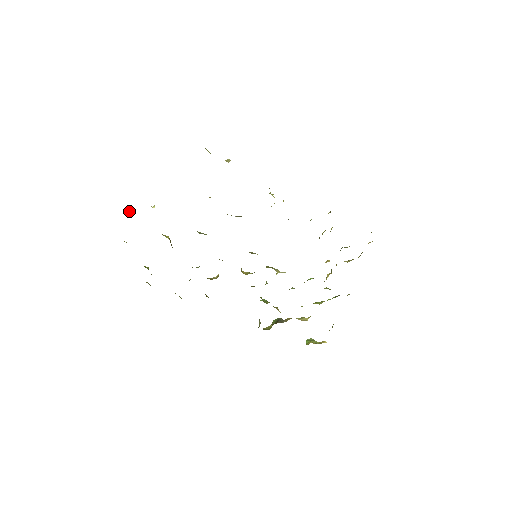
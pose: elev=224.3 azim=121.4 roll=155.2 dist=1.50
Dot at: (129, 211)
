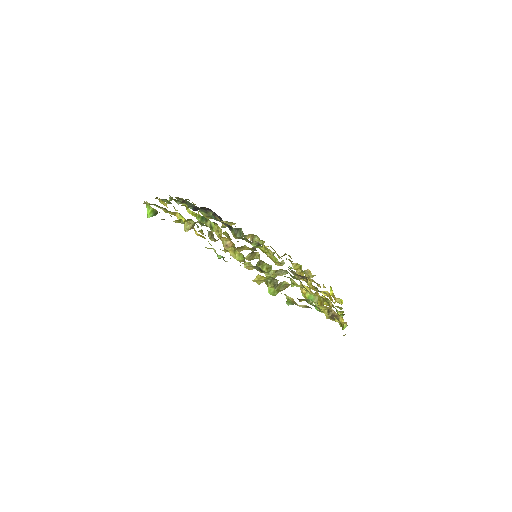
Dot at: occluded
